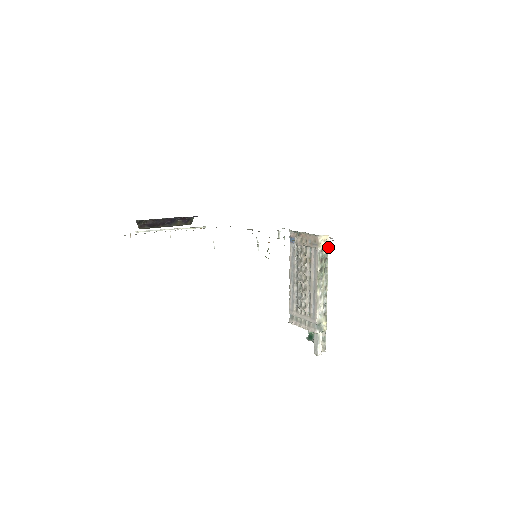
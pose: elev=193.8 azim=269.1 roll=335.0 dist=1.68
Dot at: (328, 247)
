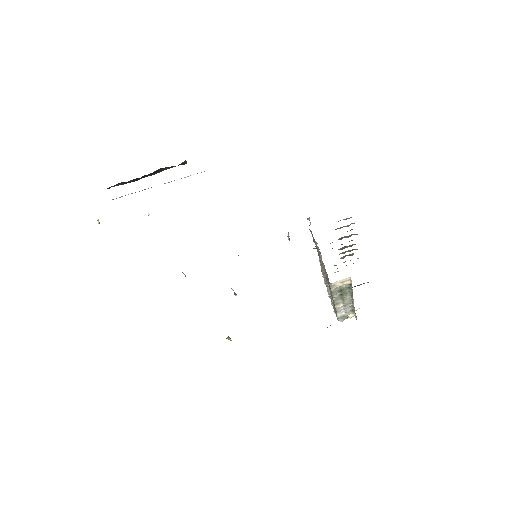
Dot at: (351, 283)
